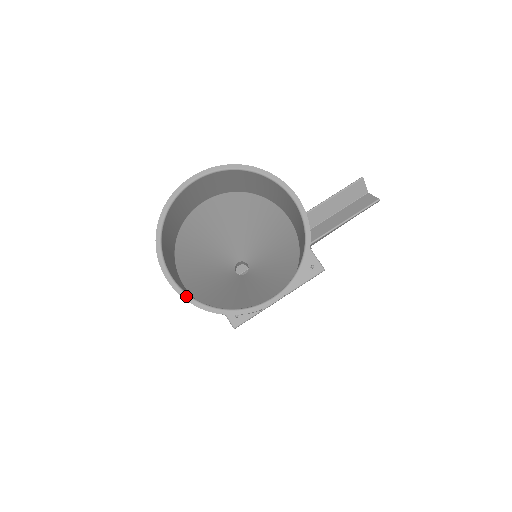
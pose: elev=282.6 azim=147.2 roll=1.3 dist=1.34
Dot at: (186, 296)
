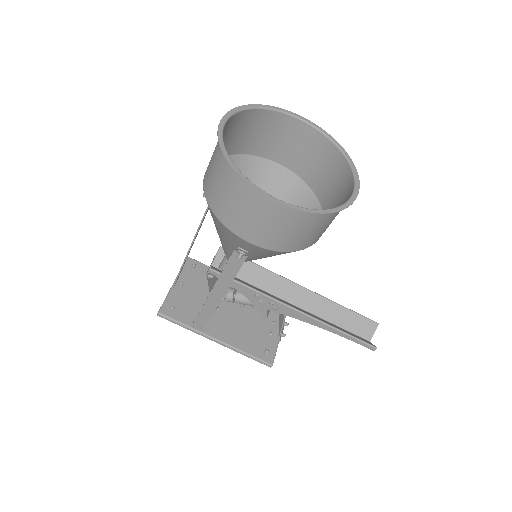
Dot at: (221, 134)
